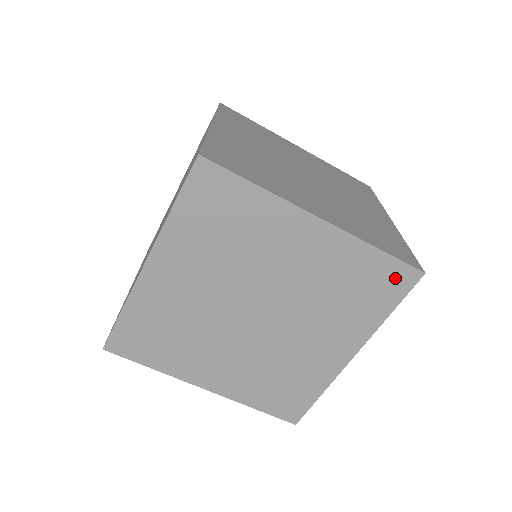
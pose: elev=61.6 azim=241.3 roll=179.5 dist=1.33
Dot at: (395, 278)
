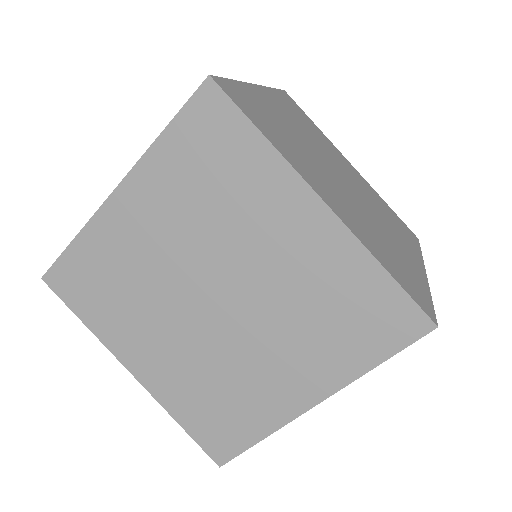
Dot at: (396, 319)
